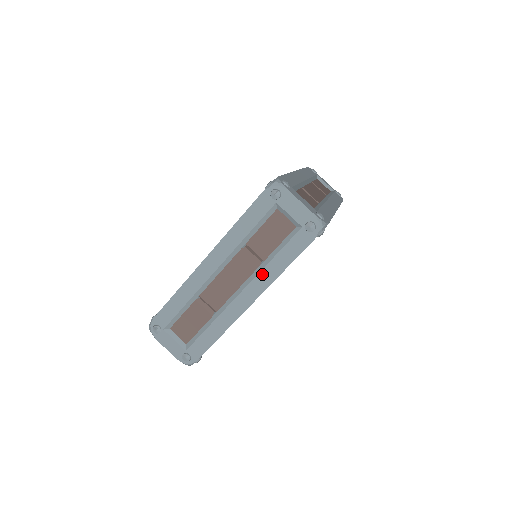
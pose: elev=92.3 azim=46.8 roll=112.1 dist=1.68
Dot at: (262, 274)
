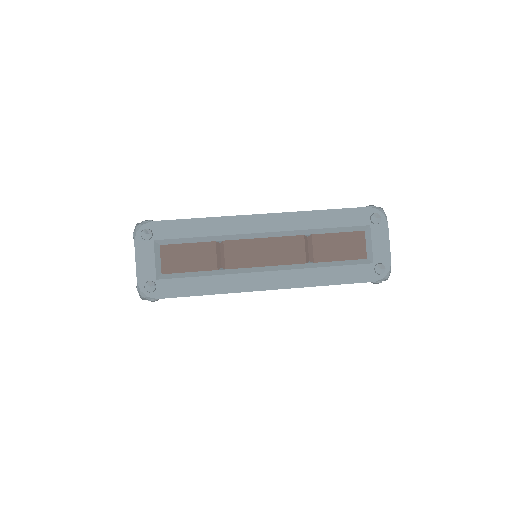
Dot at: (304, 272)
